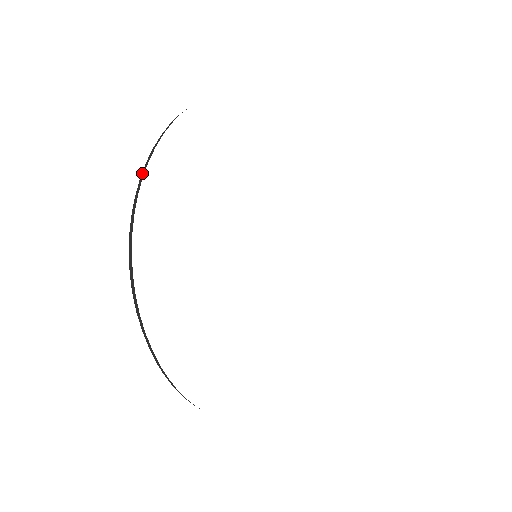
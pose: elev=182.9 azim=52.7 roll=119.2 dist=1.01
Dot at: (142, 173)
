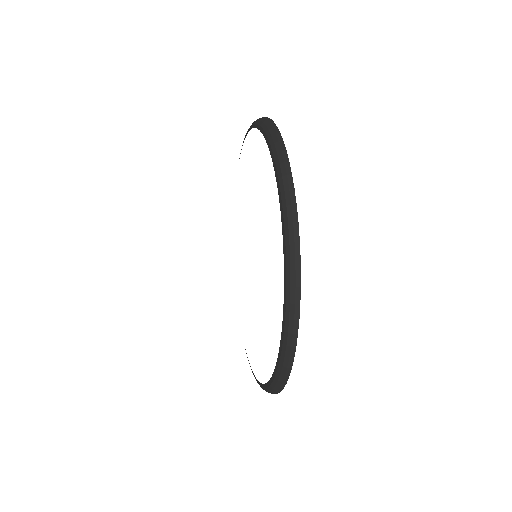
Dot at: (291, 355)
